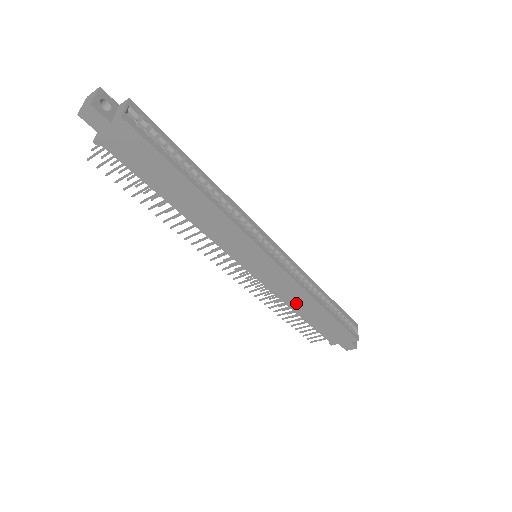
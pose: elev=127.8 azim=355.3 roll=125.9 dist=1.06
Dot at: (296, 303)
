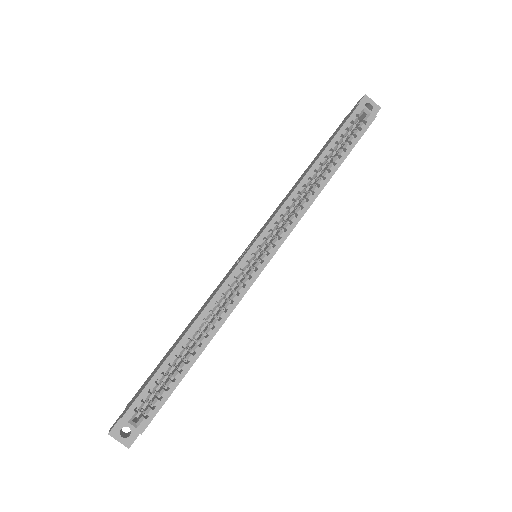
Dot at: occluded
